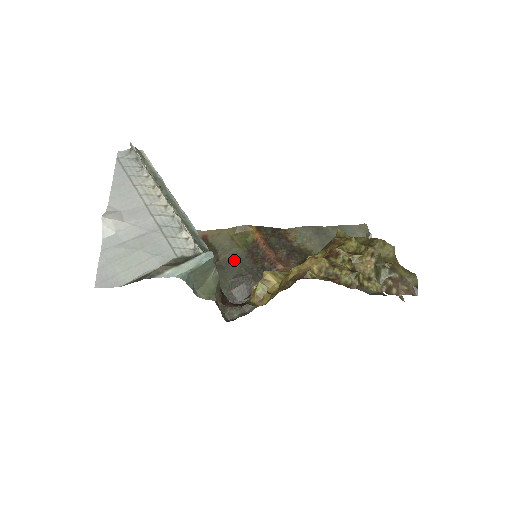
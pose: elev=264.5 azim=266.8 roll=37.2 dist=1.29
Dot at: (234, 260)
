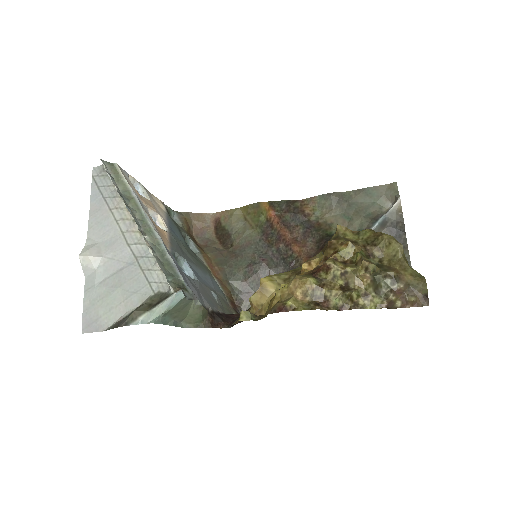
Dot at: (247, 245)
